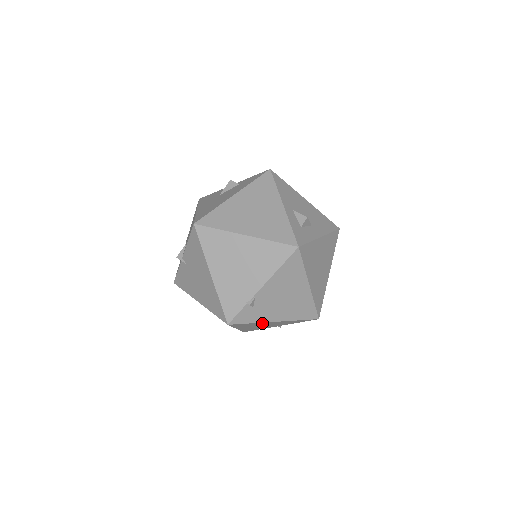
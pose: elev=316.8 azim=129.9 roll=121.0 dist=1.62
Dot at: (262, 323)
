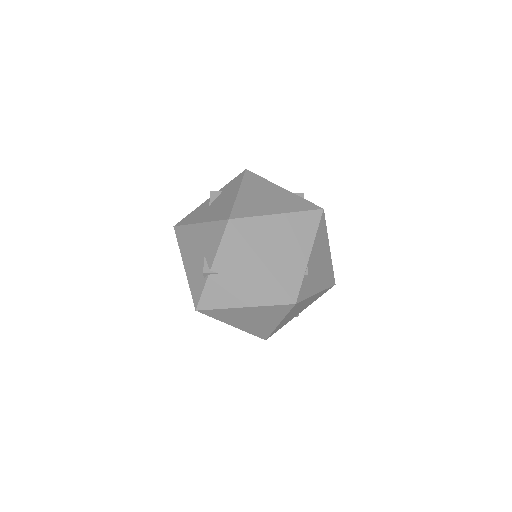
Dot at: (308, 300)
